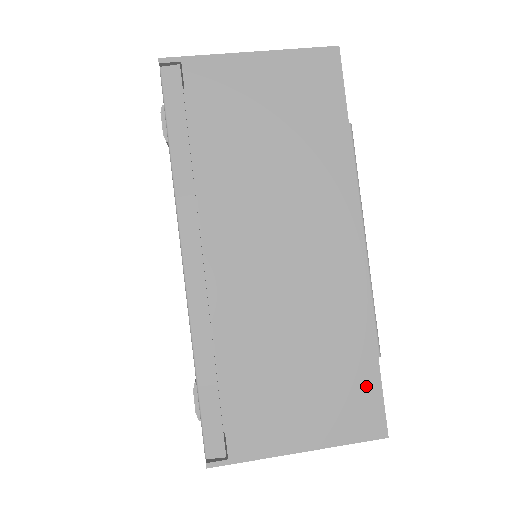
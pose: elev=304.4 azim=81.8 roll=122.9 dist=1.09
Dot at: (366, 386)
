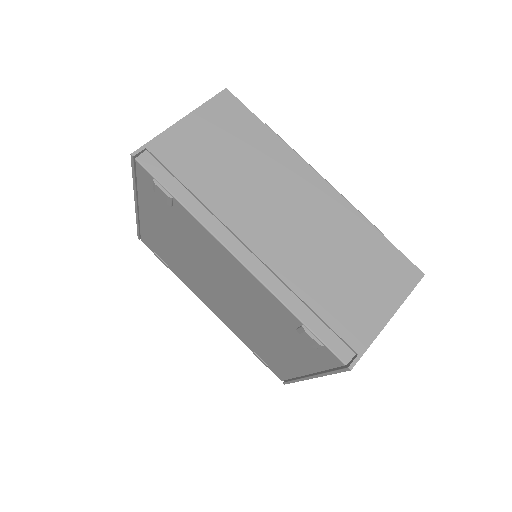
Dot at: (391, 255)
